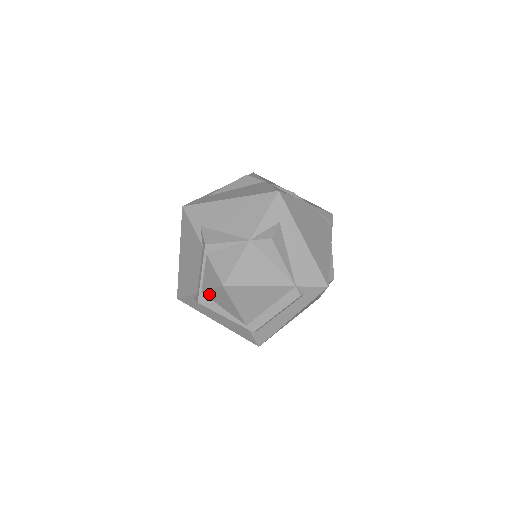
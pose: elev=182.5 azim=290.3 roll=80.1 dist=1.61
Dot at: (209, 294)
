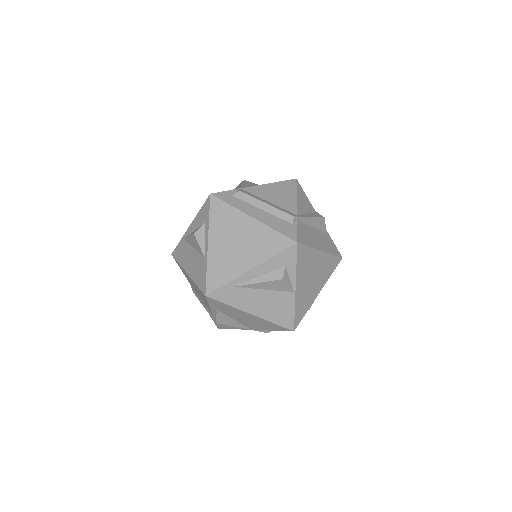
Dot at: occluded
